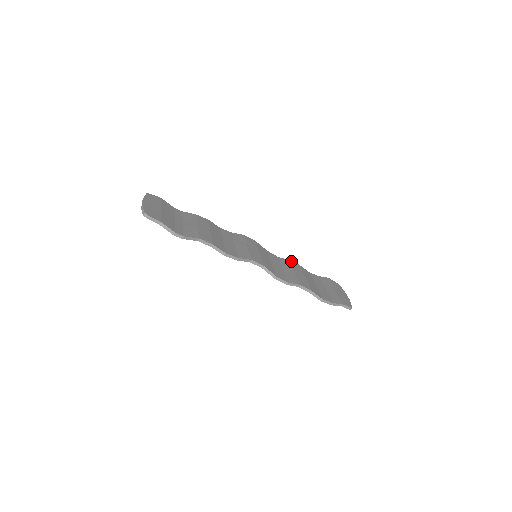
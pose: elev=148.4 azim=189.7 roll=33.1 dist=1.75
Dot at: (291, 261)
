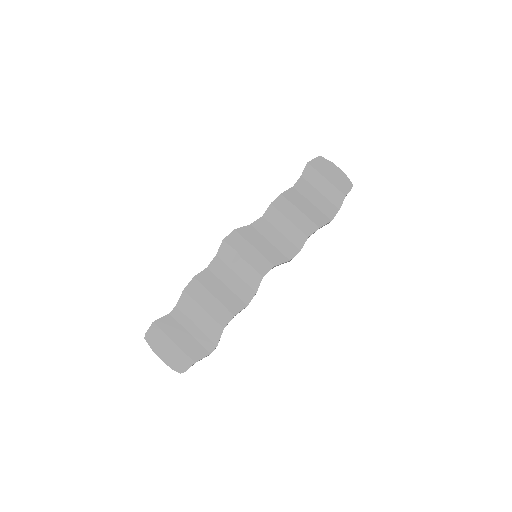
Dot at: (273, 202)
